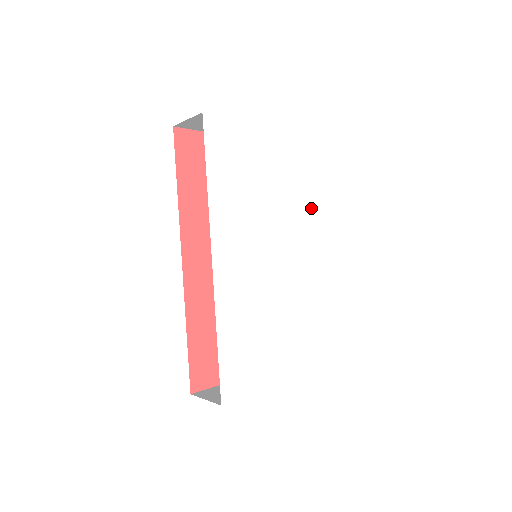
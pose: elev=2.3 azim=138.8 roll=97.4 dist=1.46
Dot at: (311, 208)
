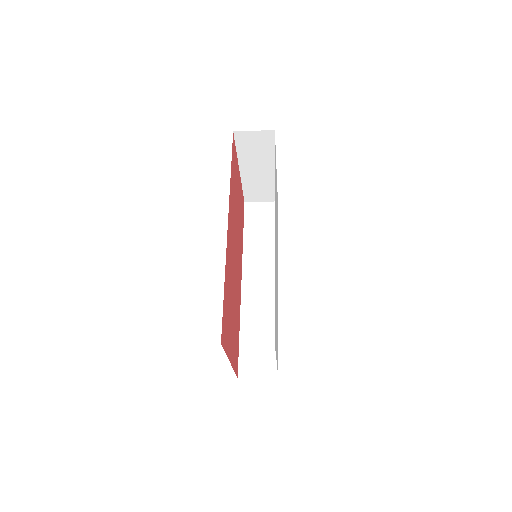
Dot at: occluded
